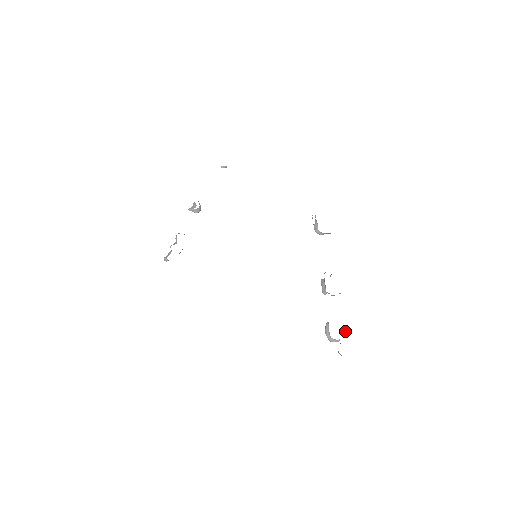
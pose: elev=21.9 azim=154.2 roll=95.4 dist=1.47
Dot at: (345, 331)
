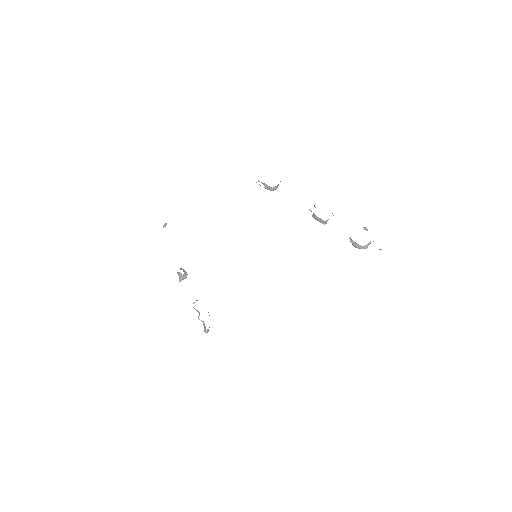
Dot at: occluded
